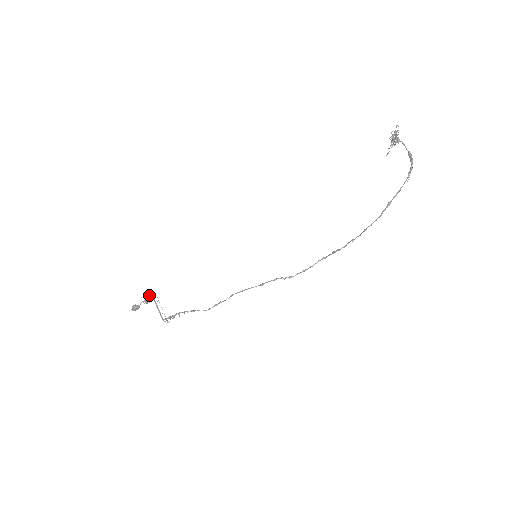
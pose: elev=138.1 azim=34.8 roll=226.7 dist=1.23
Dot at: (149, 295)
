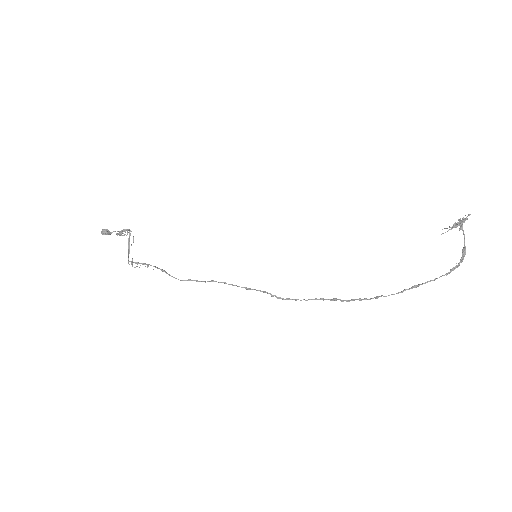
Dot at: (126, 229)
